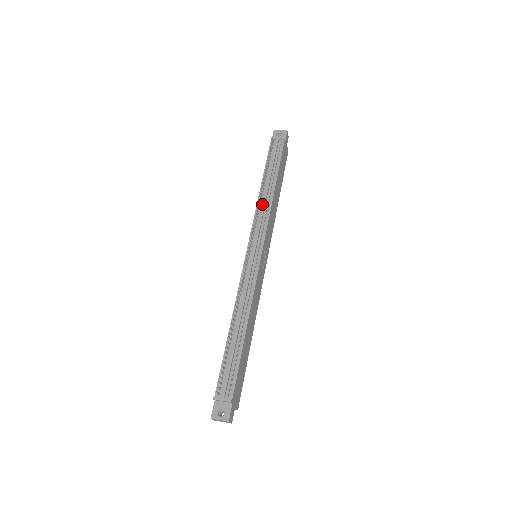
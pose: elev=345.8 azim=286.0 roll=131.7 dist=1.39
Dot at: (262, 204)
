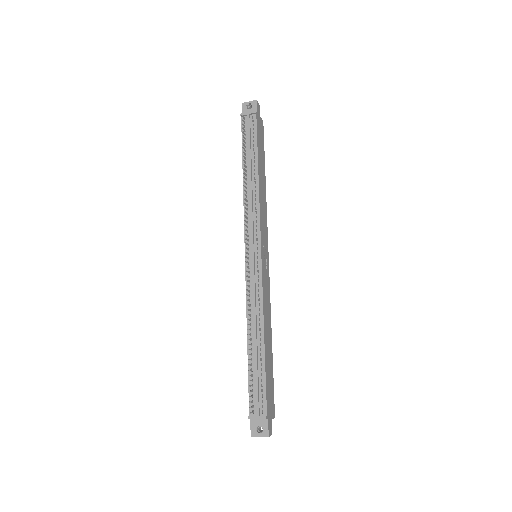
Dot at: (249, 198)
